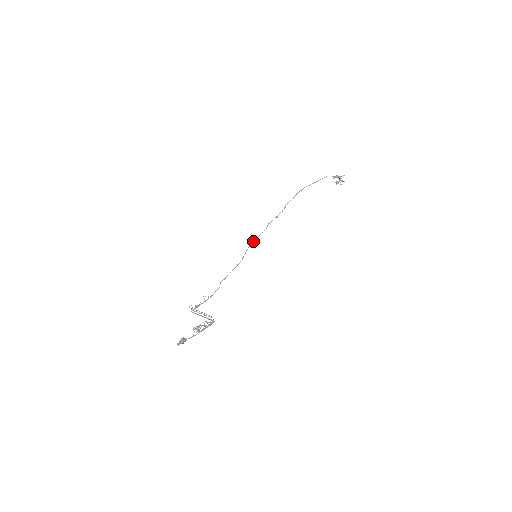
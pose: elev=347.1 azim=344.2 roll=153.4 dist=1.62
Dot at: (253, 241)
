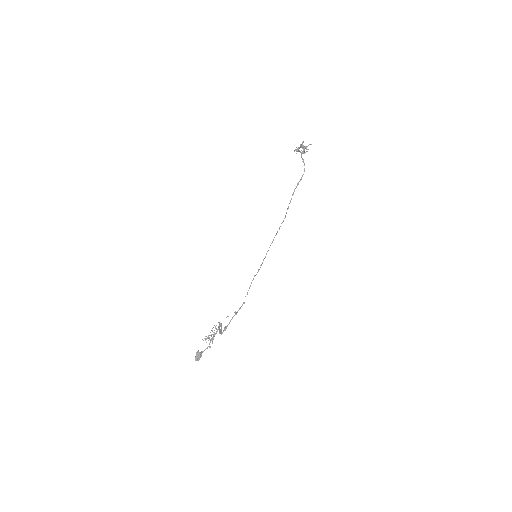
Dot at: occluded
